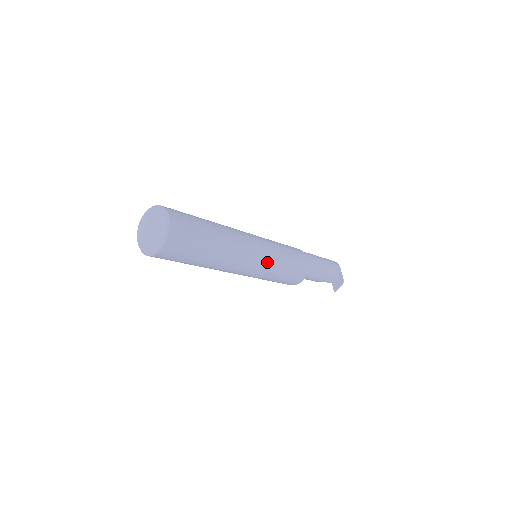
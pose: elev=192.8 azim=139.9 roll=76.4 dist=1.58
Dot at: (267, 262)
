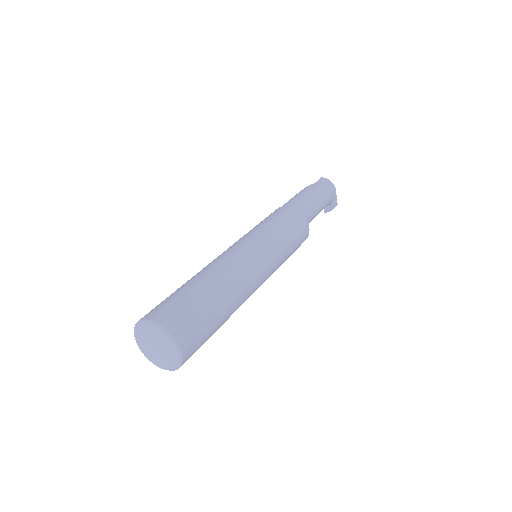
Dot at: (271, 274)
